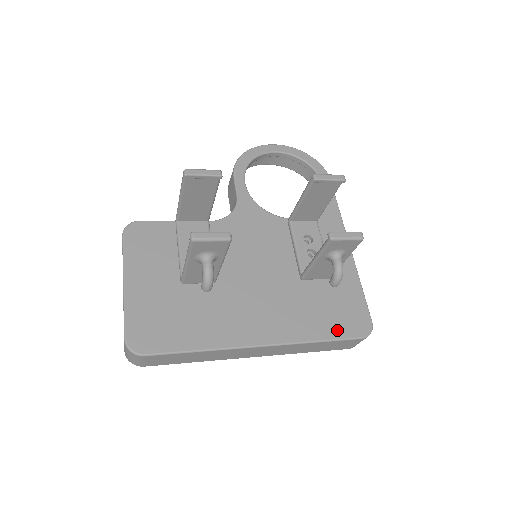
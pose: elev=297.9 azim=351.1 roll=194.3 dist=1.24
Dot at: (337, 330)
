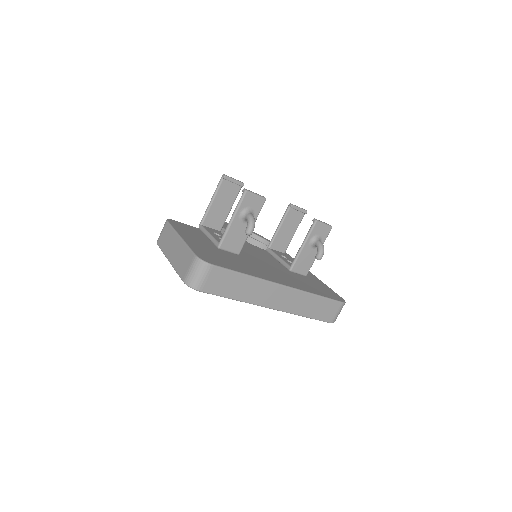
Dot at: (325, 295)
